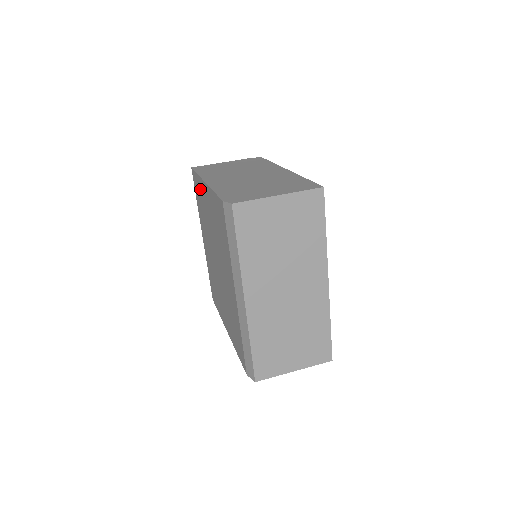
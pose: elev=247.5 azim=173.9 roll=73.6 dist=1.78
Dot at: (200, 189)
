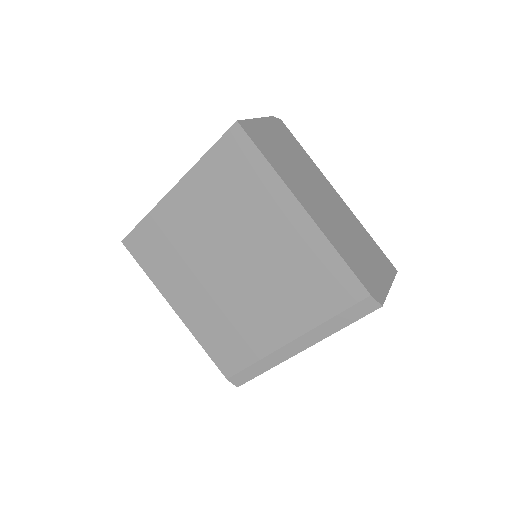
Dot at: (262, 183)
